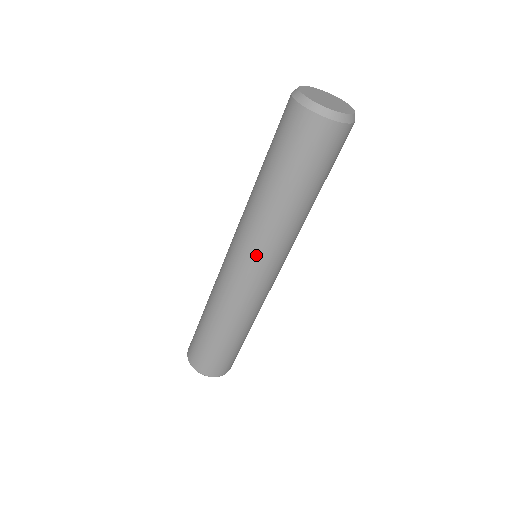
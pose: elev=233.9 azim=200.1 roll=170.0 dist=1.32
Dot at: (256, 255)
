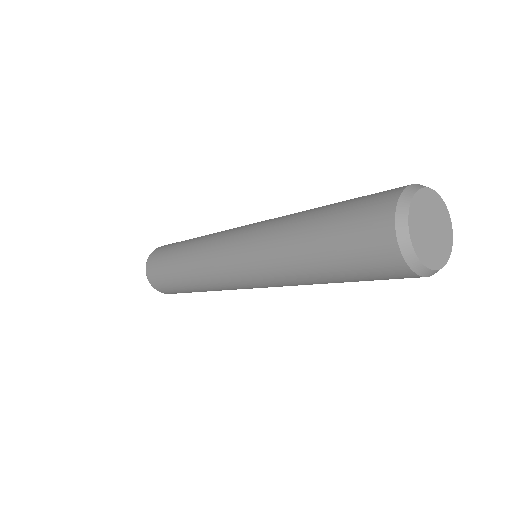
Dot at: (246, 264)
